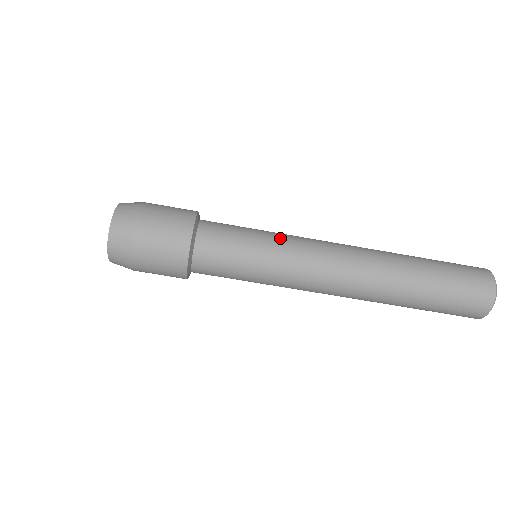
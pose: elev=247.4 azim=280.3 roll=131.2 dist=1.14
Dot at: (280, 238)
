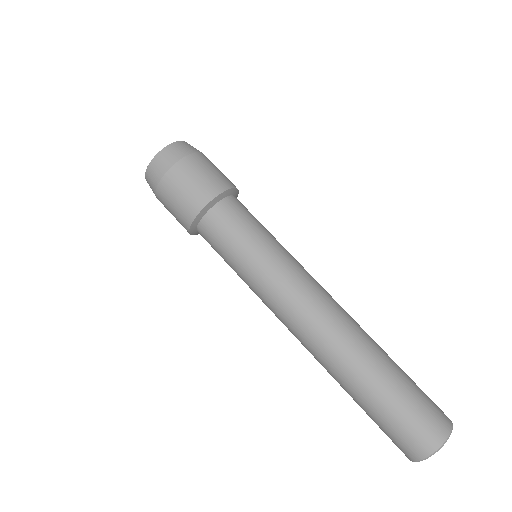
Dot at: (282, 254)
